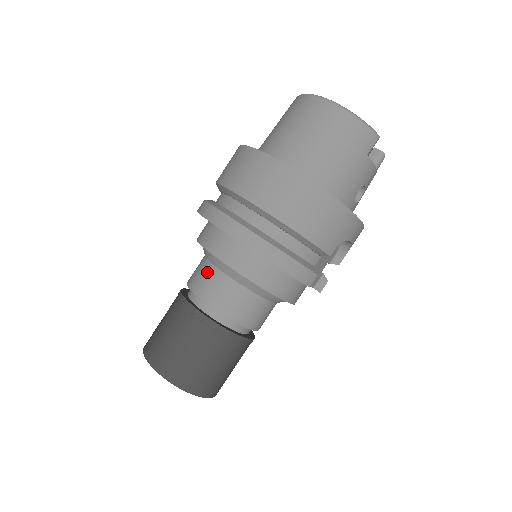
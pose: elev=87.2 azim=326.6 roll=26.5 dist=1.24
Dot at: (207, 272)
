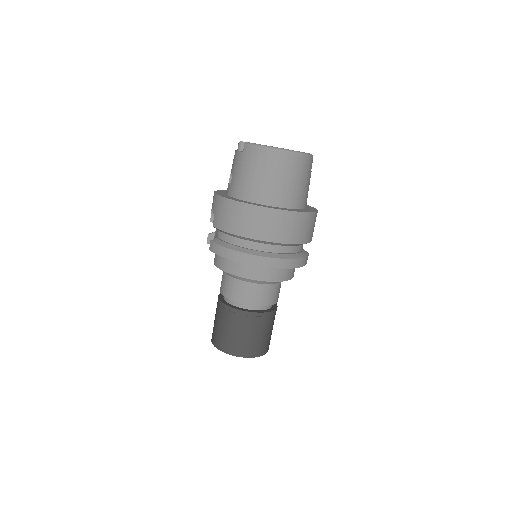
Dot at: (248, 288)
